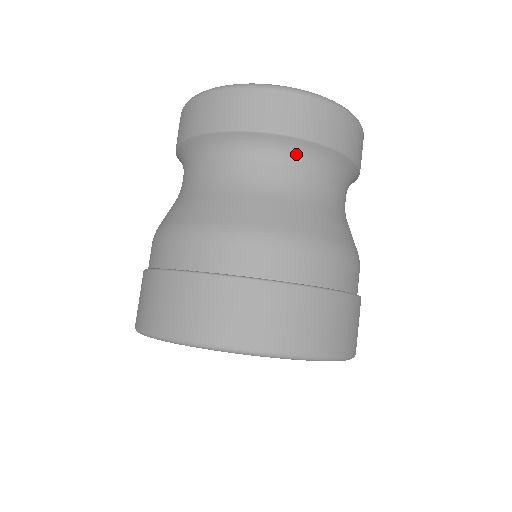
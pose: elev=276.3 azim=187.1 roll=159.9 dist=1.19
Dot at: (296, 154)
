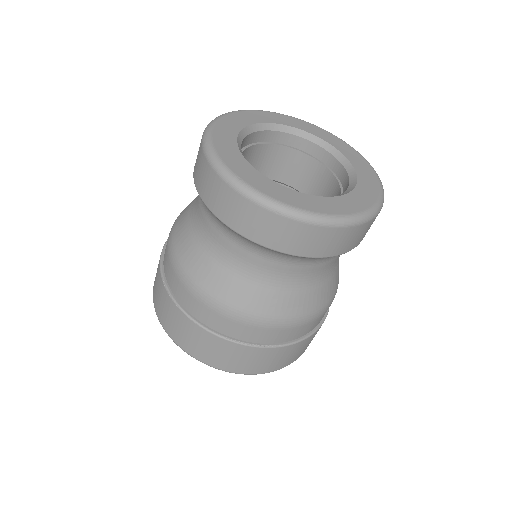
Dot at: occluded
